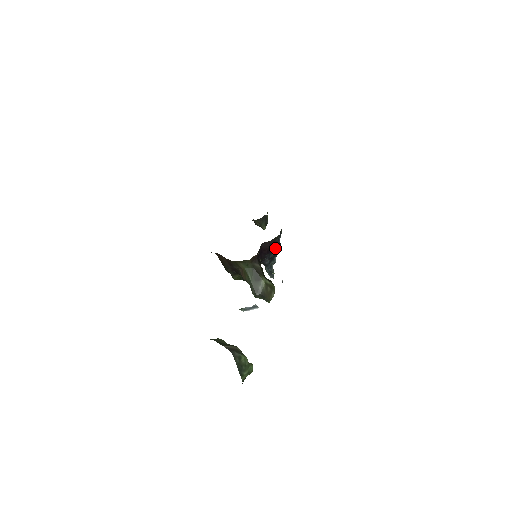
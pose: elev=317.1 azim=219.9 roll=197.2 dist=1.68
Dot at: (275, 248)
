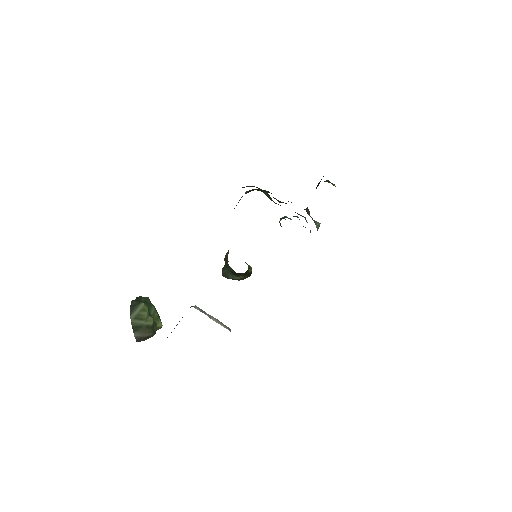
Dot at: occluded
